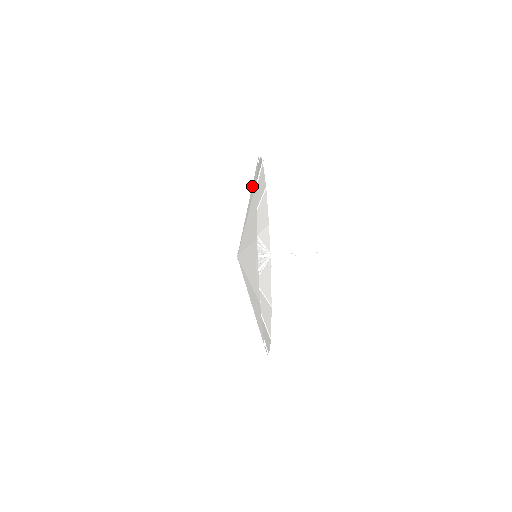
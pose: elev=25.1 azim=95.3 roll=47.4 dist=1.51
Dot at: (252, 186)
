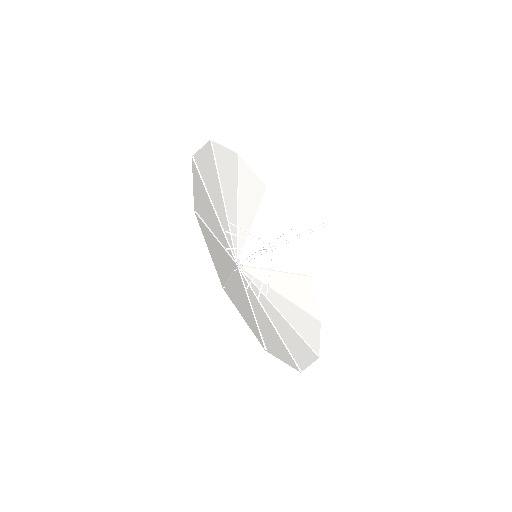
Dot at: (215, 176)
